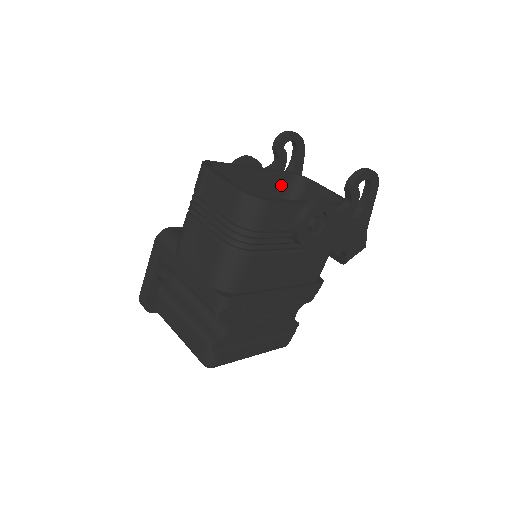
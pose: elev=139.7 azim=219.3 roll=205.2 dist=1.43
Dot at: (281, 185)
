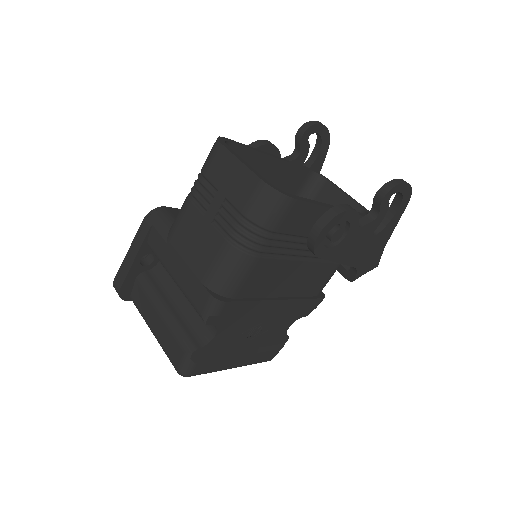
Dot at: (297, 181)
